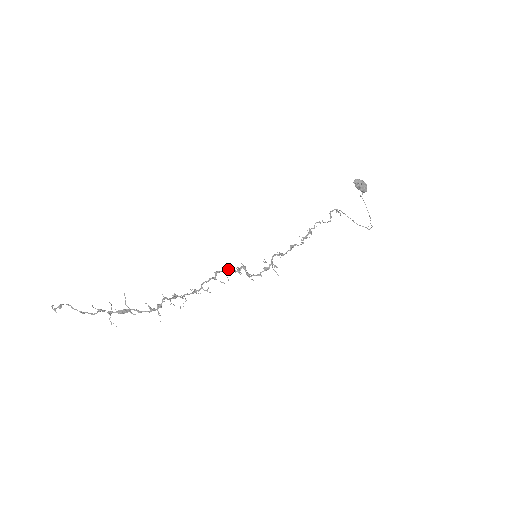
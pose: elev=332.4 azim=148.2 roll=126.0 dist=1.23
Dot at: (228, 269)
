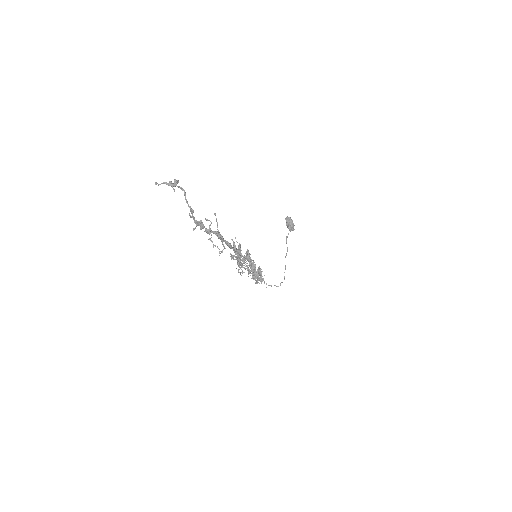
Dot at: occluded
